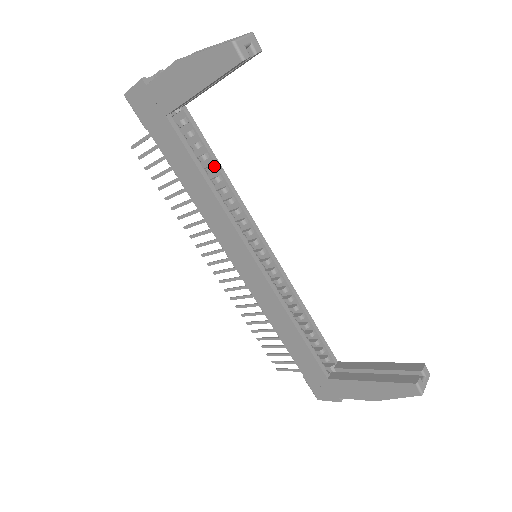
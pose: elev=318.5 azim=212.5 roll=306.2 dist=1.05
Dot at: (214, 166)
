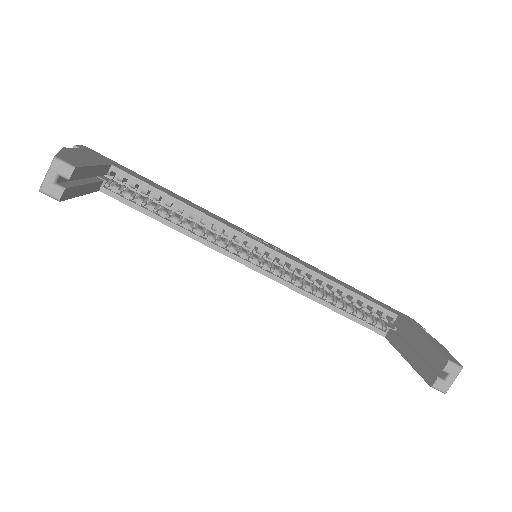
Dot at: (169, 202)
